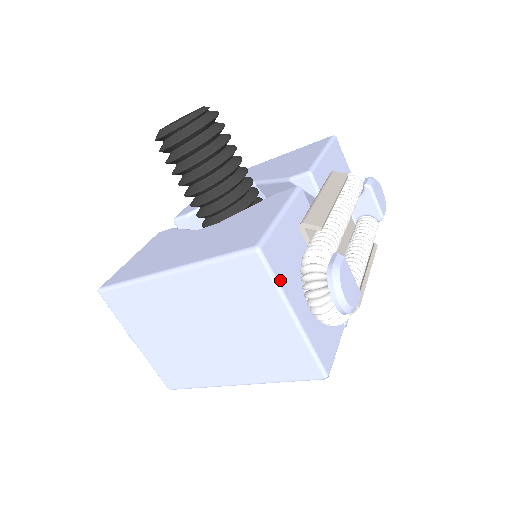
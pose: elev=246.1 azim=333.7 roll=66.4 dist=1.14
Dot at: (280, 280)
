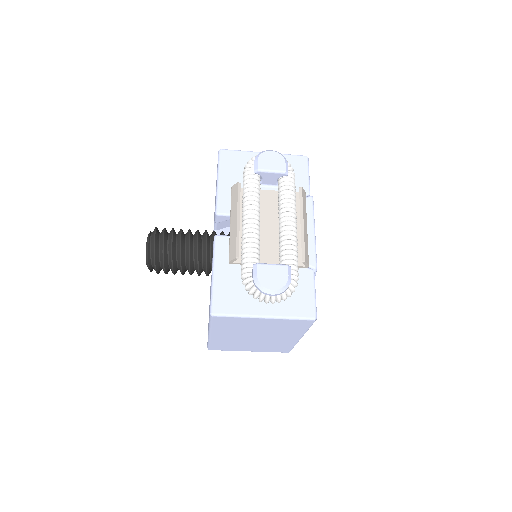
Dot at: (238, 312)
